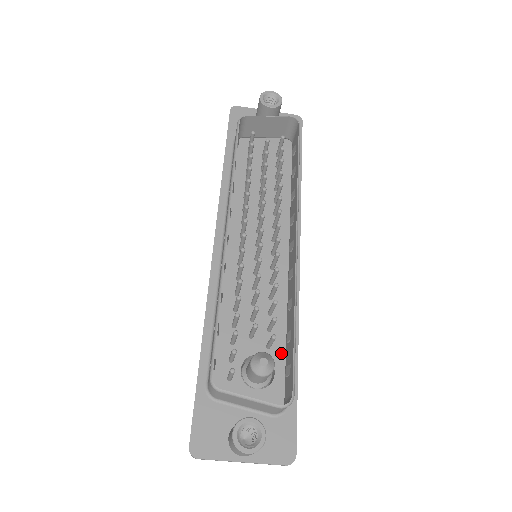
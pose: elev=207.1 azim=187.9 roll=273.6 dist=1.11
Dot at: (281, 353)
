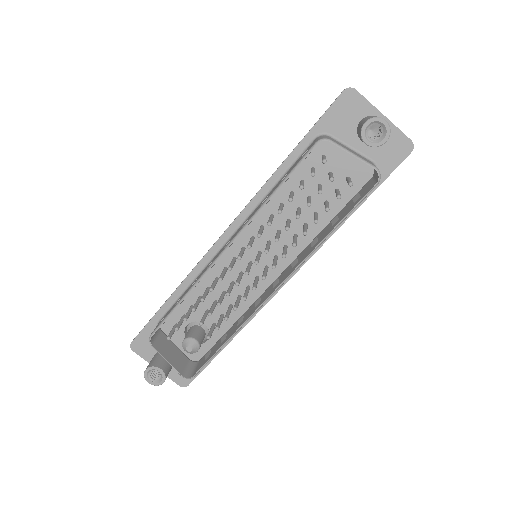
Dot at: (220, 333)
